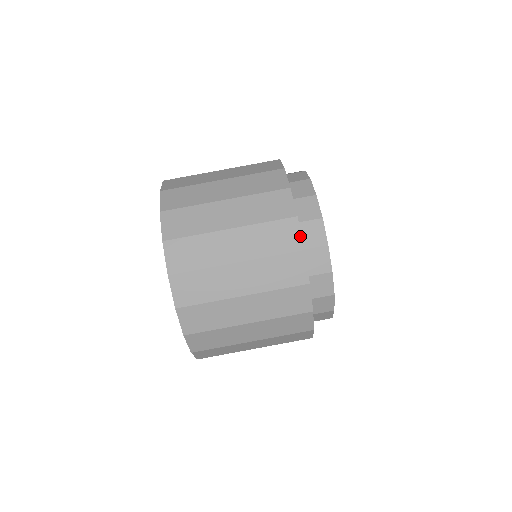
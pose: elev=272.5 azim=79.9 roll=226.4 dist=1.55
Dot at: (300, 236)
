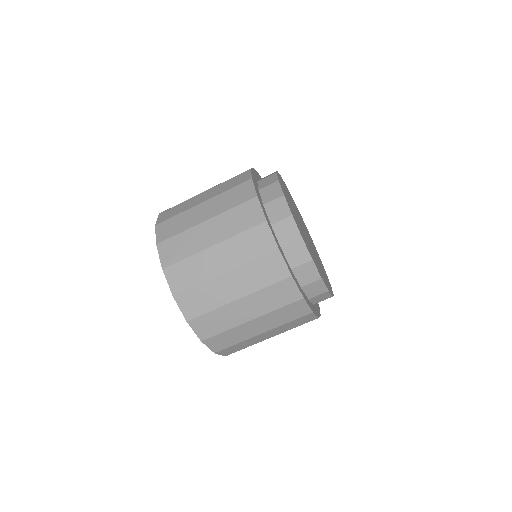
Dot at: (285, 265)
